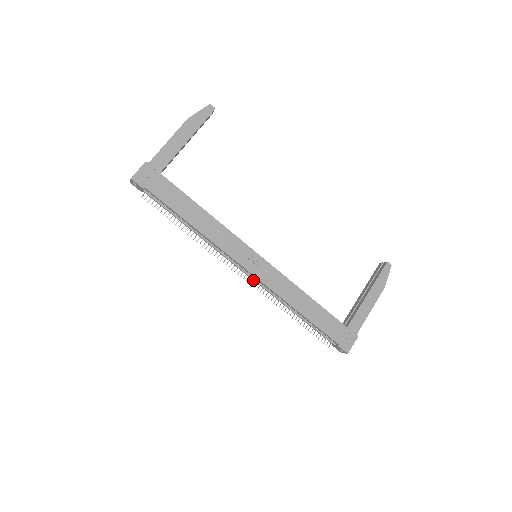
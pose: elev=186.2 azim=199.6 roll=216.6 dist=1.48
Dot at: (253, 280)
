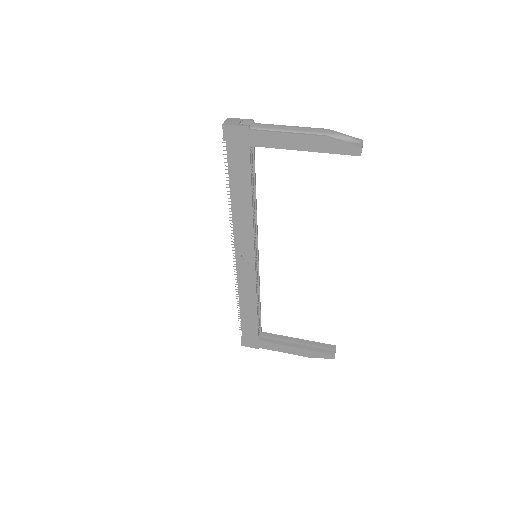
Dot at: occluded
